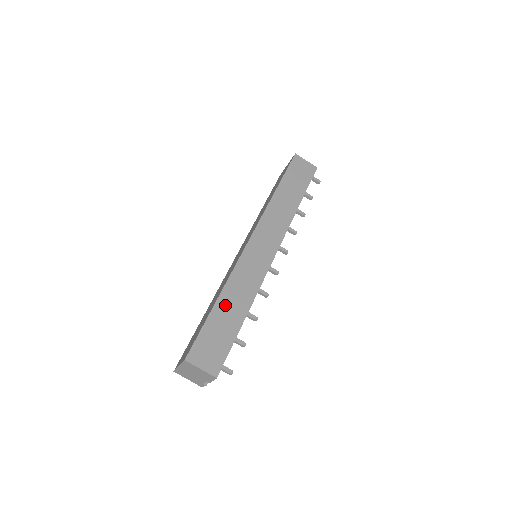
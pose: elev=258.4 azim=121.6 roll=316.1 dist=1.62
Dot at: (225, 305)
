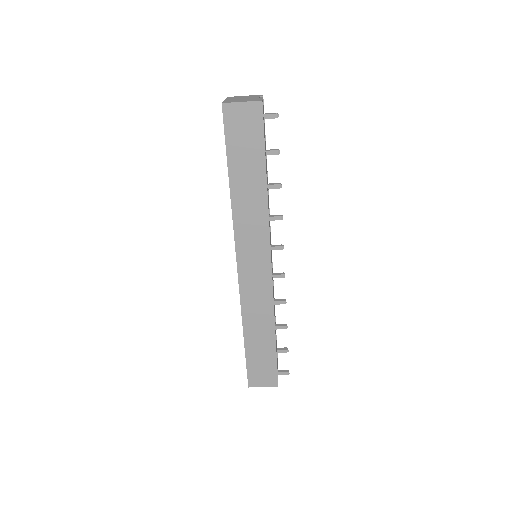
Dot at: (253, 338)
